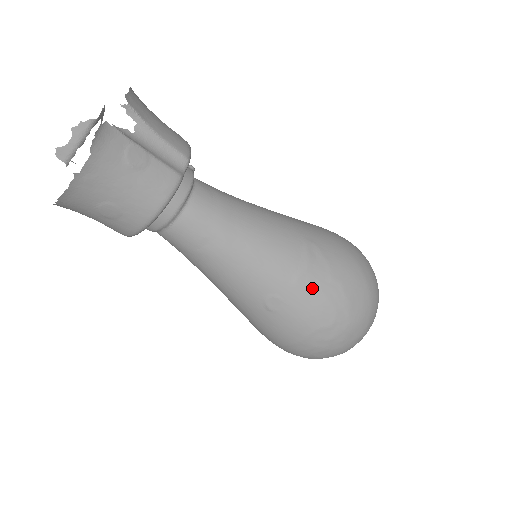
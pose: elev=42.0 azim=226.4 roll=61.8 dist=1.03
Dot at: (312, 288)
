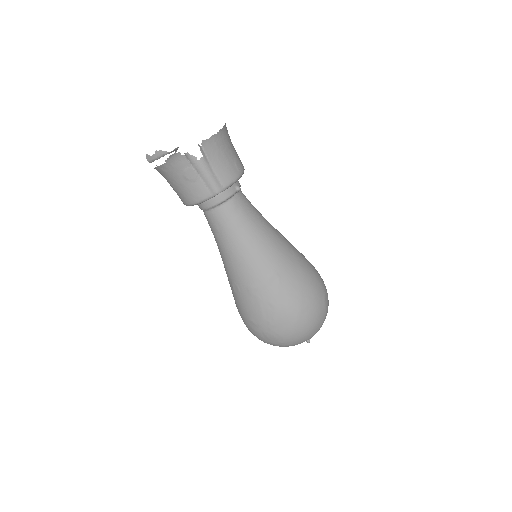
Dot at: (257, 298)
